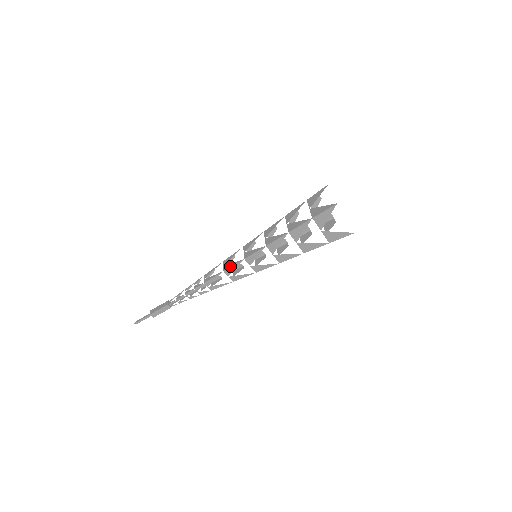
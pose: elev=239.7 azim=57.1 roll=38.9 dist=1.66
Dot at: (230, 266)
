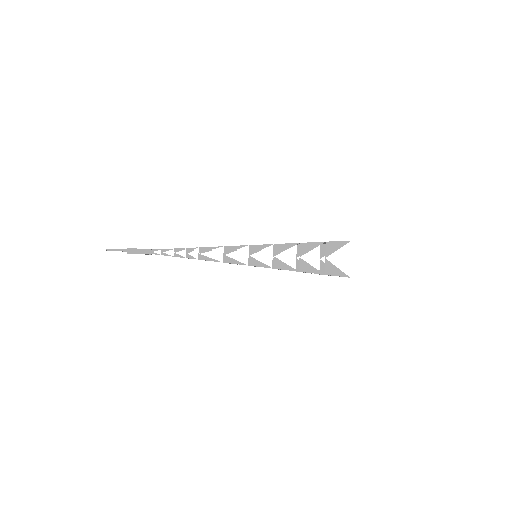
Dot at: occluded
